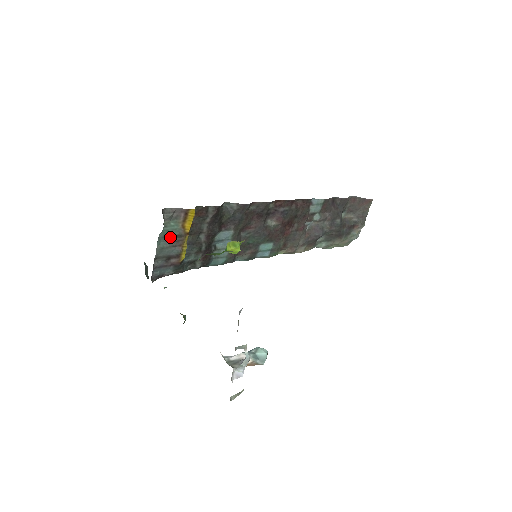
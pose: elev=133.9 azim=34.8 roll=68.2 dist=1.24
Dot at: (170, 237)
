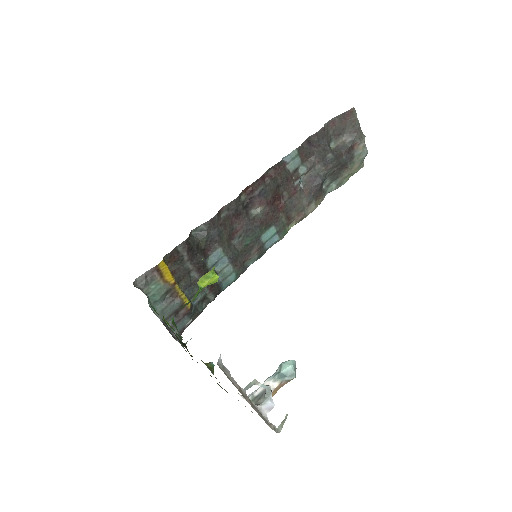
Dot at: (161, 297)
